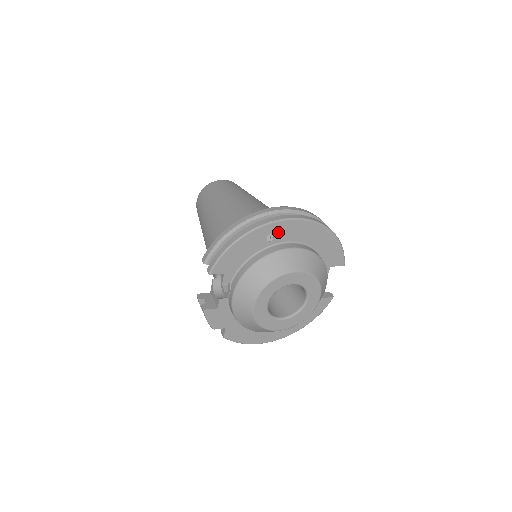
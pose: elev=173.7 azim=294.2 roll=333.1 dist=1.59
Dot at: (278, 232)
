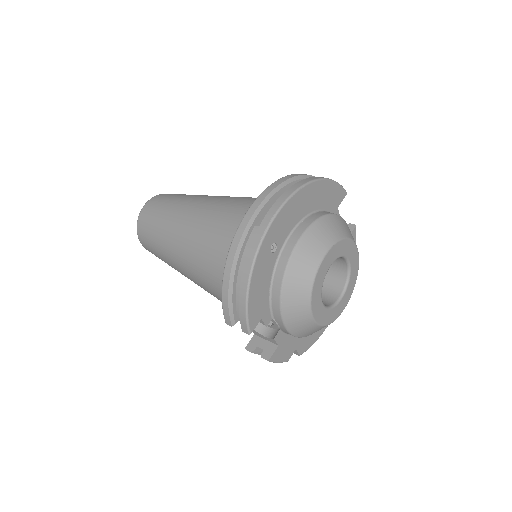
Dot at: (276, 235)
